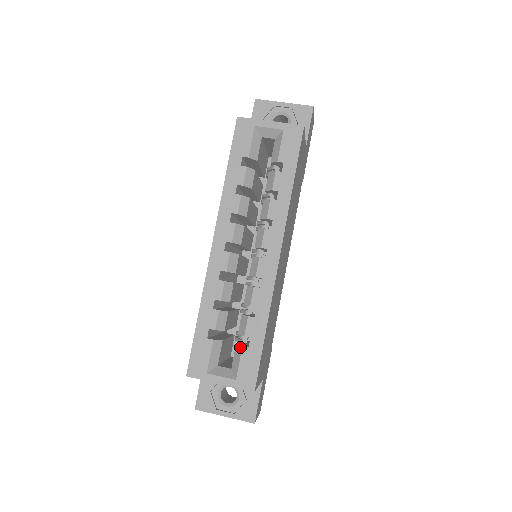
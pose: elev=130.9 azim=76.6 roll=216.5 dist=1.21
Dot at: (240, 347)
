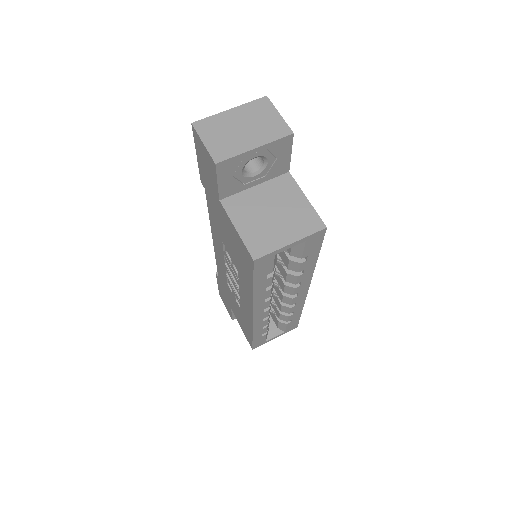
Dot at: (284, 324)
